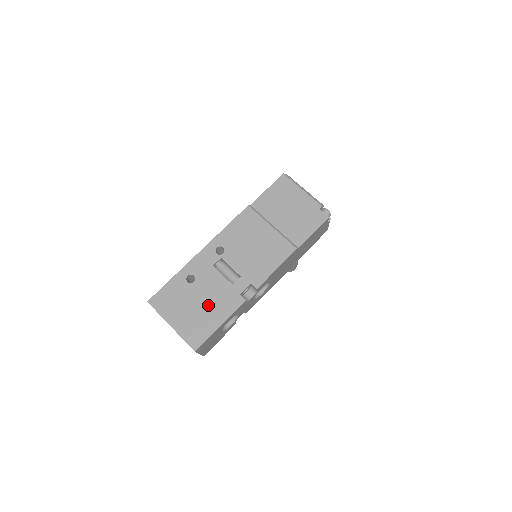
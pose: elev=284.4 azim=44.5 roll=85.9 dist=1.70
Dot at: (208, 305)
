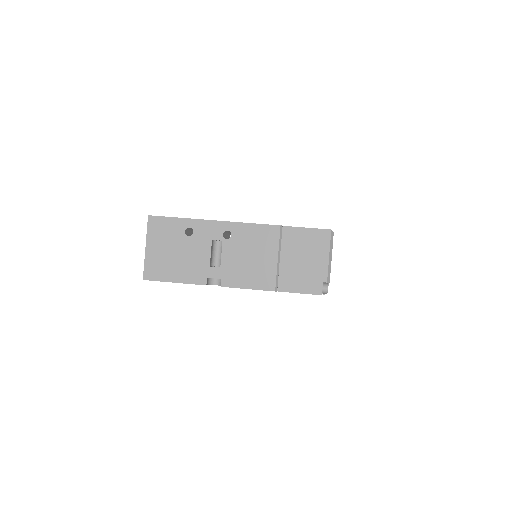
Dot at: (181, 261)
